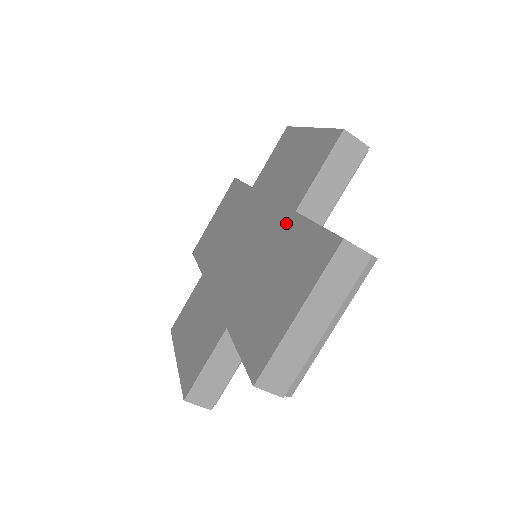
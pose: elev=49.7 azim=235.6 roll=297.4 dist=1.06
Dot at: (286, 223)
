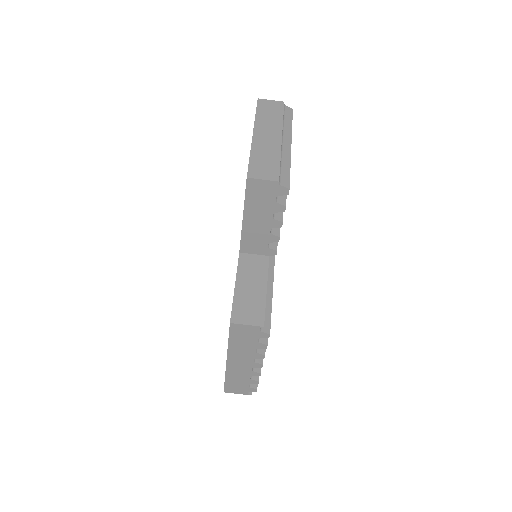
Dot at: occluded
